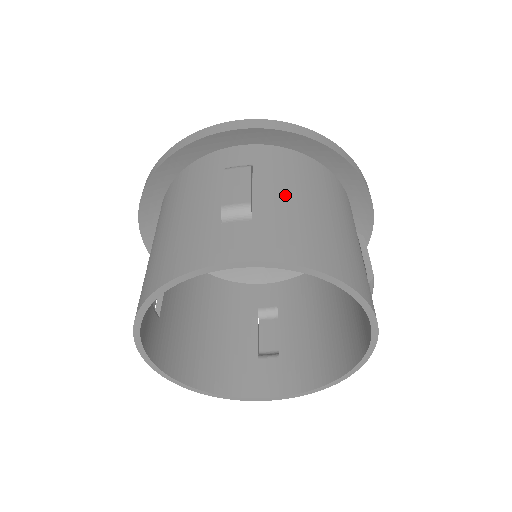
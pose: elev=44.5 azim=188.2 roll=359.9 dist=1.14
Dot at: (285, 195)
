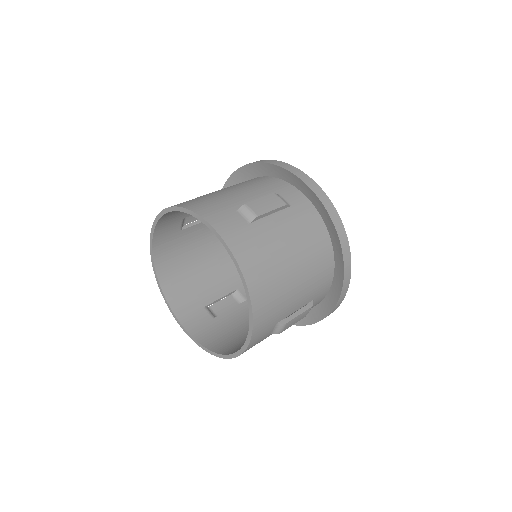
Dot at: (282, 233)
